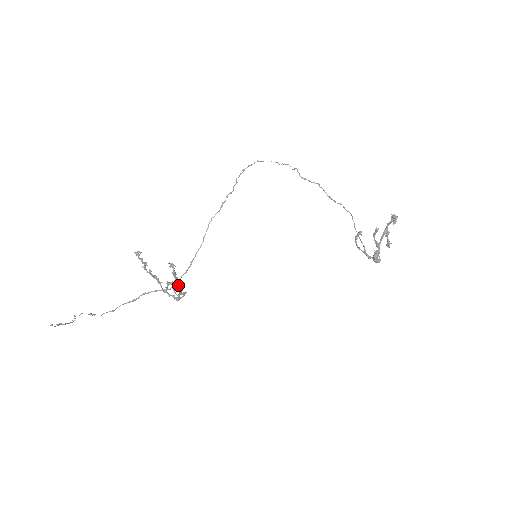
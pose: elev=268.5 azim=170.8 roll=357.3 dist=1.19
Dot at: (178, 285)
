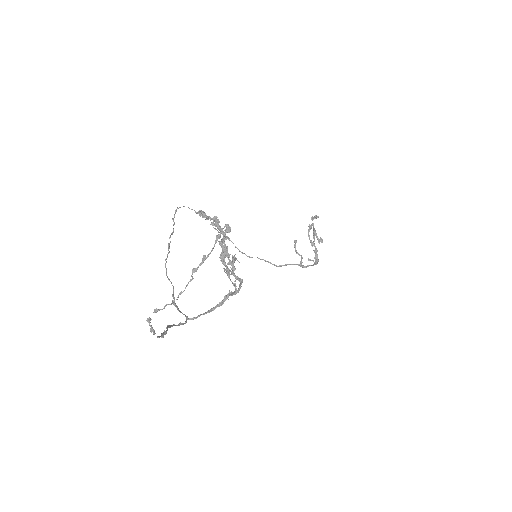
Dot at: (232, 271)
